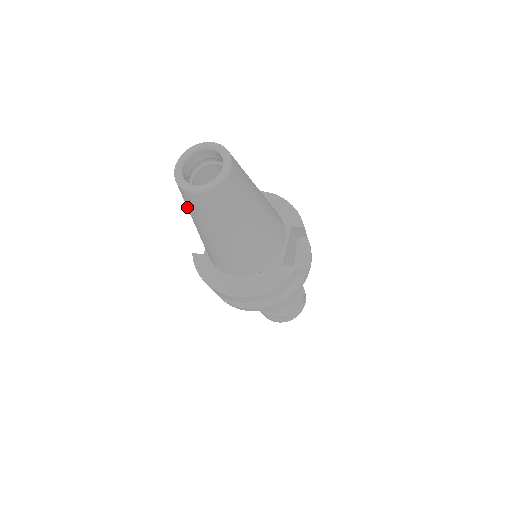
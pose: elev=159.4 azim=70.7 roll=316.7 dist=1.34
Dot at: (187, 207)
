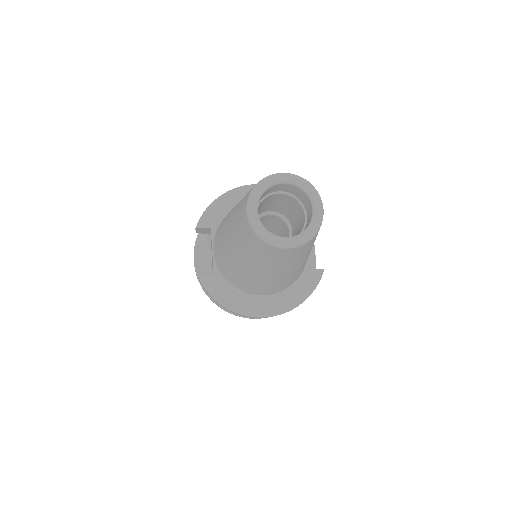
Dot at: (249, 252)
